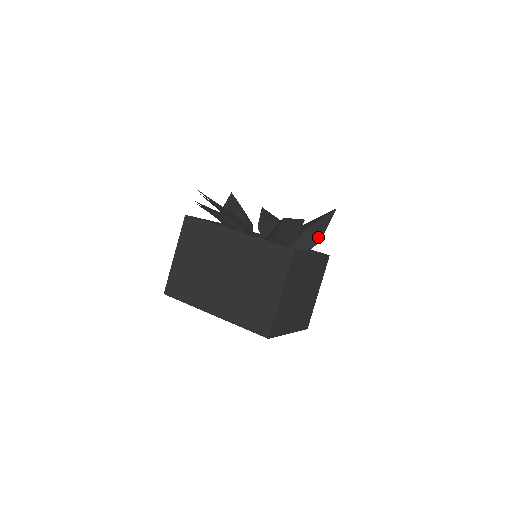
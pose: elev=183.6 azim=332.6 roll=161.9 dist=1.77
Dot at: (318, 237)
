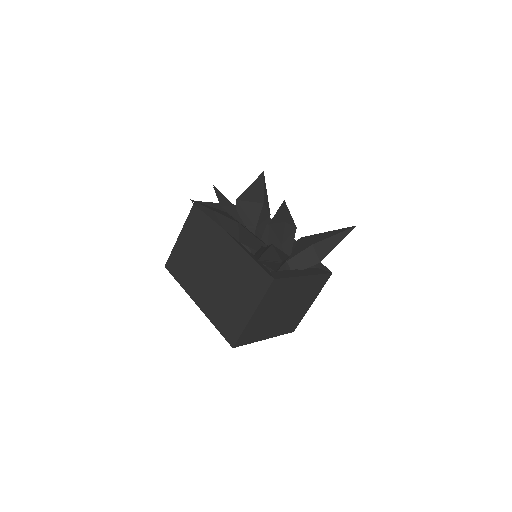
Dot at: (320, 257)
